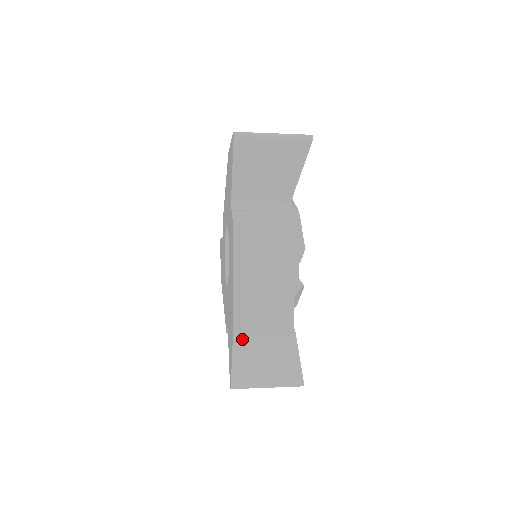
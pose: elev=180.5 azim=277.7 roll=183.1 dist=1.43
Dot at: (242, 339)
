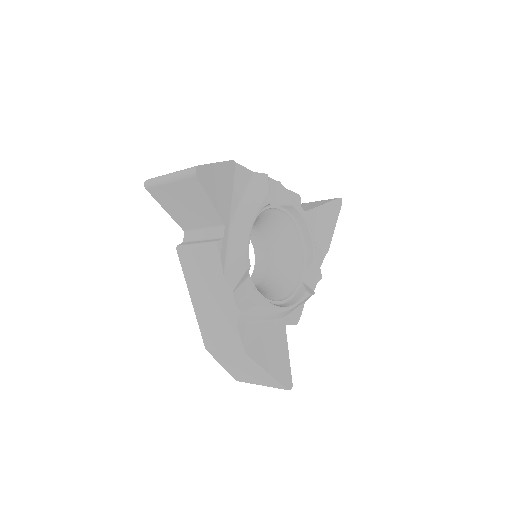
Dot at: (214, 353)
